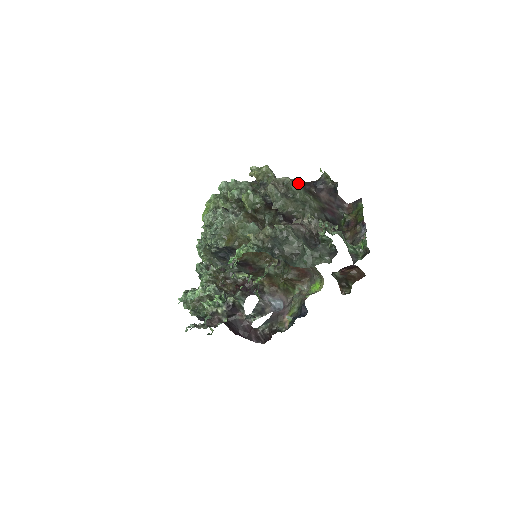
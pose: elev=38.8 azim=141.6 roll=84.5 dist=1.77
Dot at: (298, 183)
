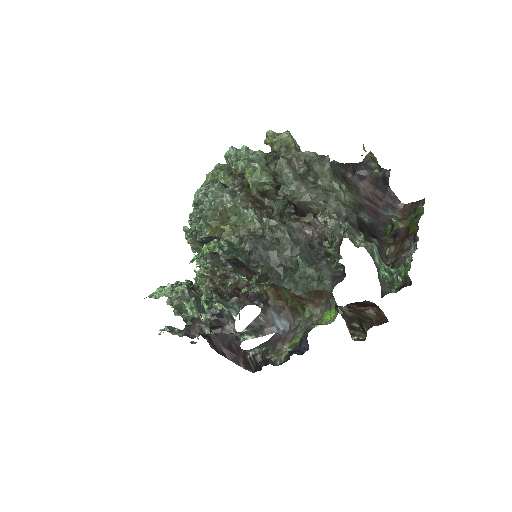
Dot at: (324, 162)
